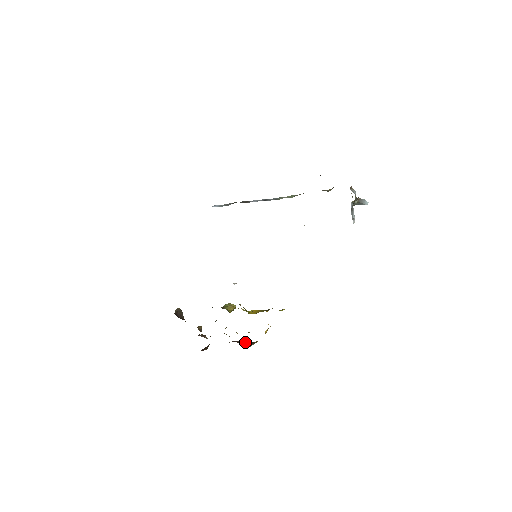
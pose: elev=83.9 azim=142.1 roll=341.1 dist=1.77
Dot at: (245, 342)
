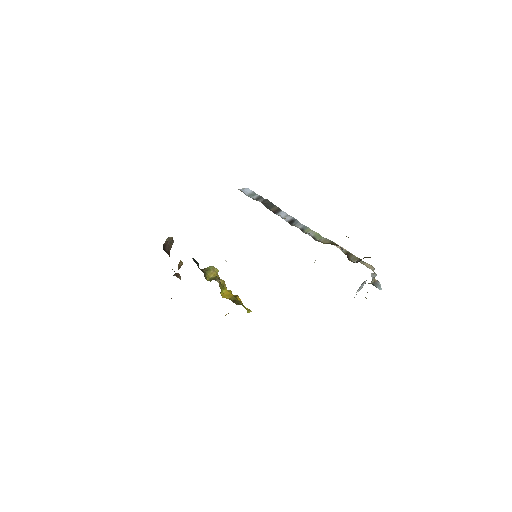
Dot at: occluded
